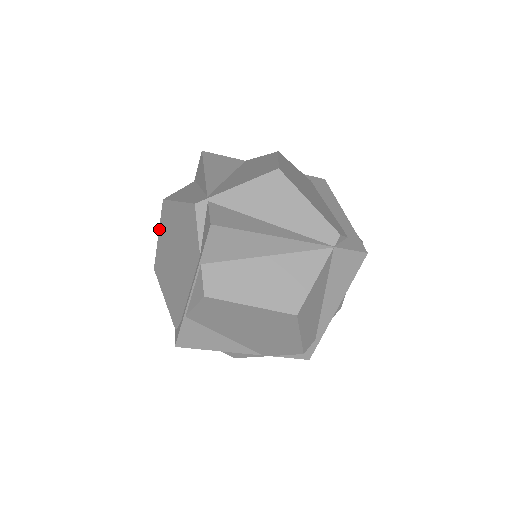
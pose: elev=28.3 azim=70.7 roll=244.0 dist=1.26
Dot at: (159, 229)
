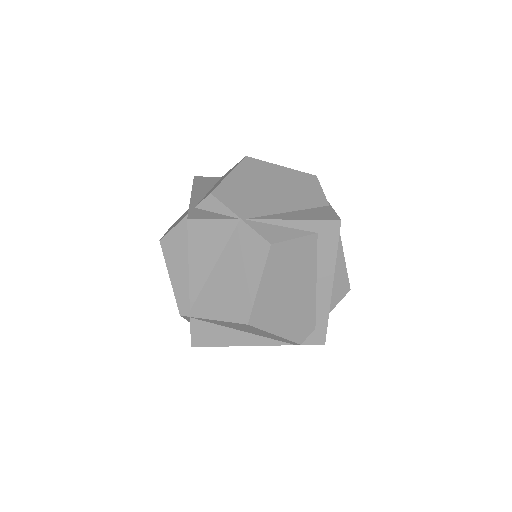
Dot at: occluded
